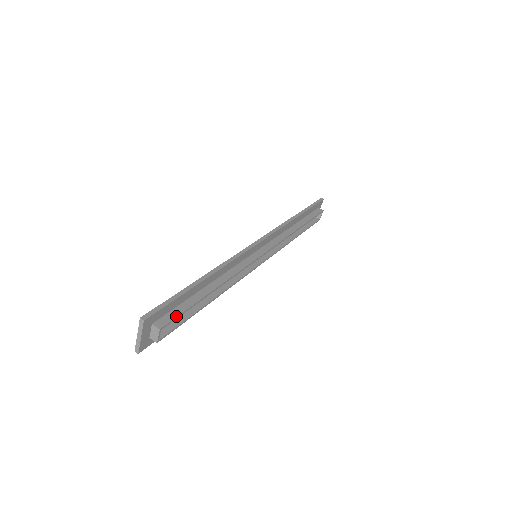
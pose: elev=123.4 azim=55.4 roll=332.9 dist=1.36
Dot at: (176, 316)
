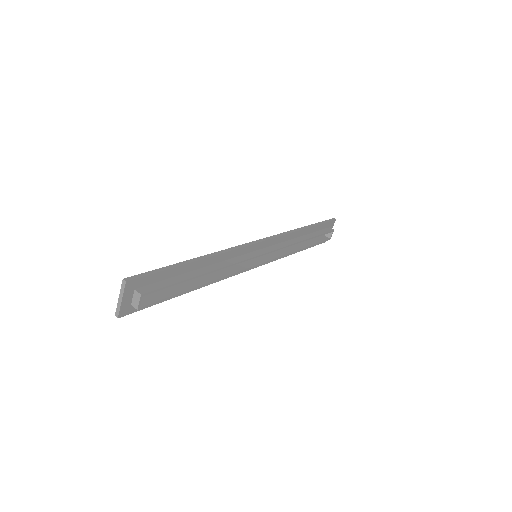
Dot at: (160, 287)
